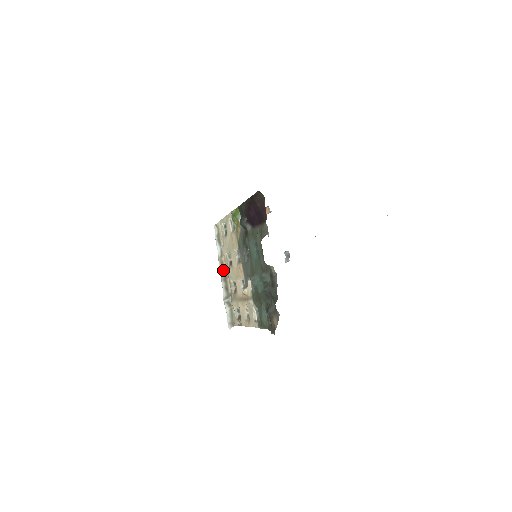
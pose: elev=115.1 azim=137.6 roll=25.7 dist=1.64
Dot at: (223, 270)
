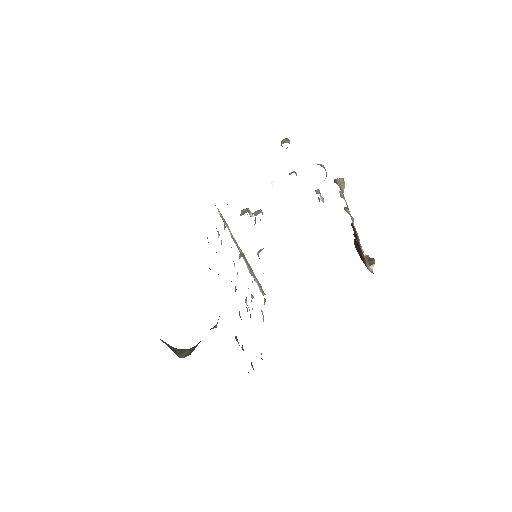
Dot at: (239, 248)
